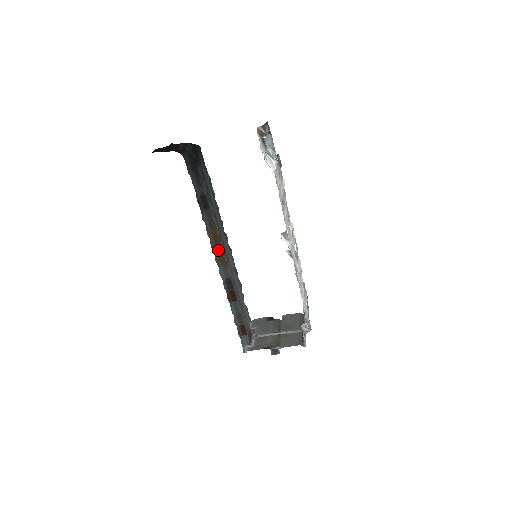
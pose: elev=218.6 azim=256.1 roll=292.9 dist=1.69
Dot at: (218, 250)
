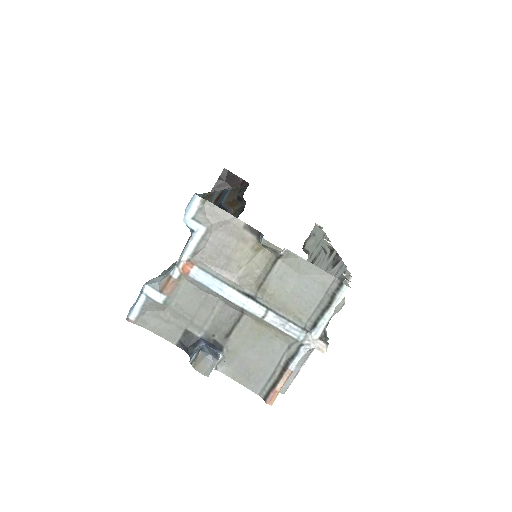
Dot at: (230, 203)
